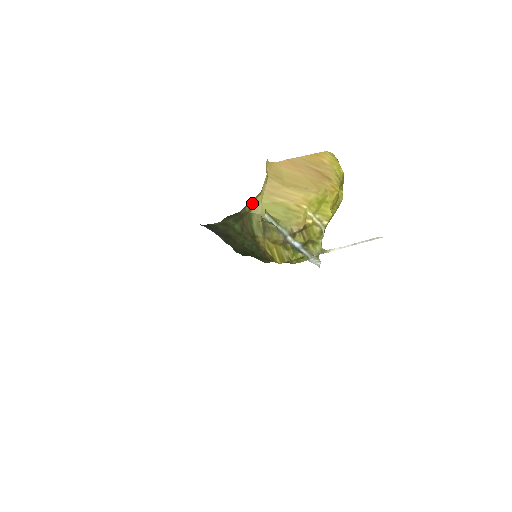
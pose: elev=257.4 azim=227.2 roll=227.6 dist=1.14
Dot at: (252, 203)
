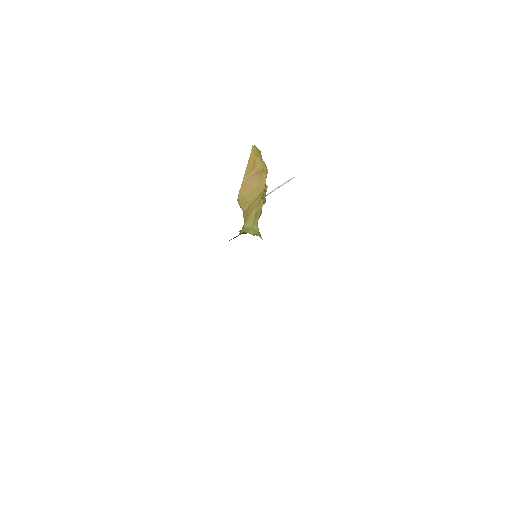
Dot at: (240, 232)
